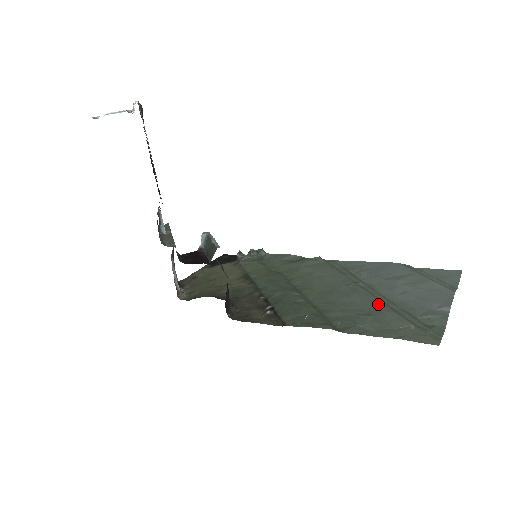
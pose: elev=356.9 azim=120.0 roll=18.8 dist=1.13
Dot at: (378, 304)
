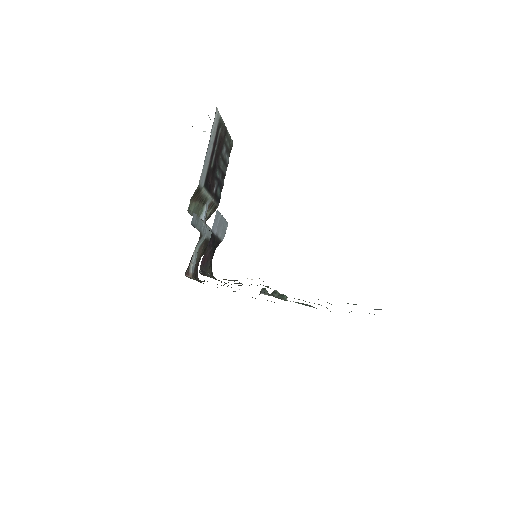
Dot at: occluded
